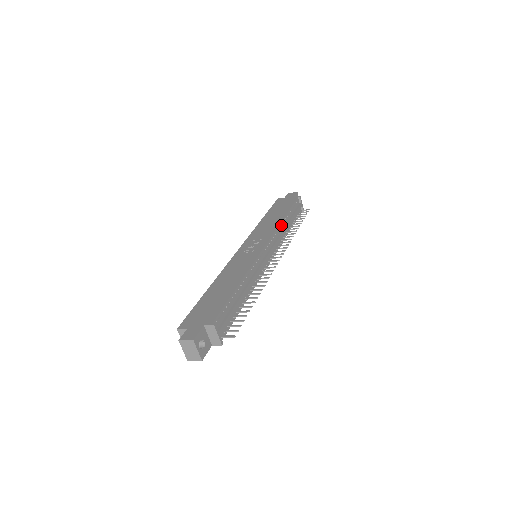
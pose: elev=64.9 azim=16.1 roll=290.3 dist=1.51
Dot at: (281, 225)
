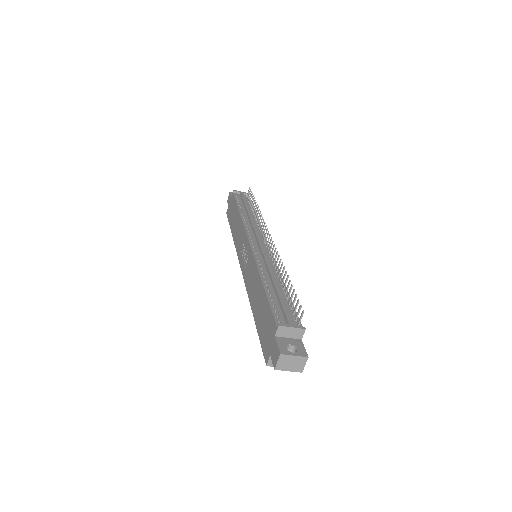
Dot at: (244, 219)
